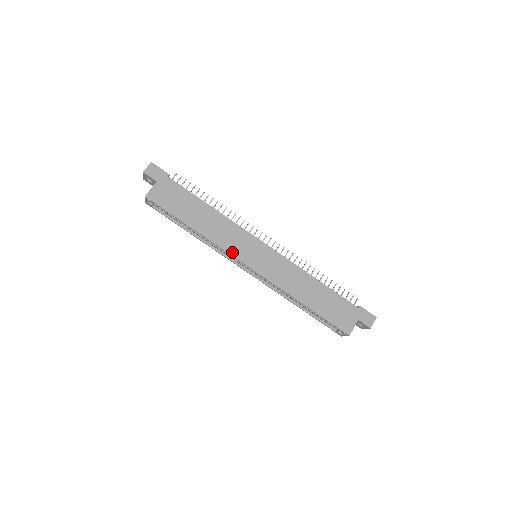
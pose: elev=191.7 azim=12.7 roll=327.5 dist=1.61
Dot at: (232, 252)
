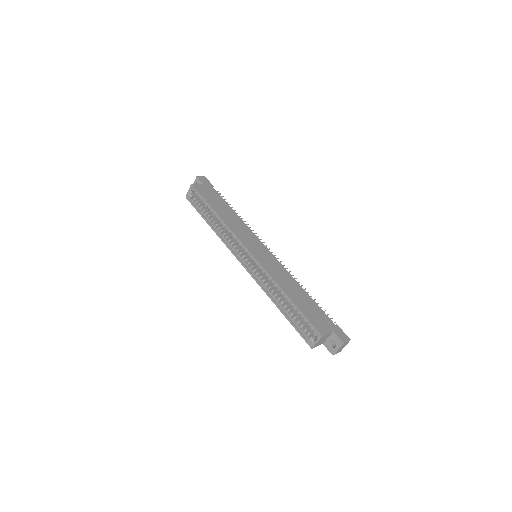
Dot at: (240, 238)
